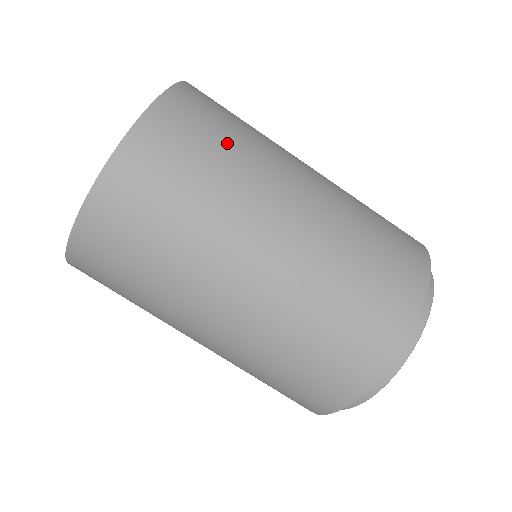
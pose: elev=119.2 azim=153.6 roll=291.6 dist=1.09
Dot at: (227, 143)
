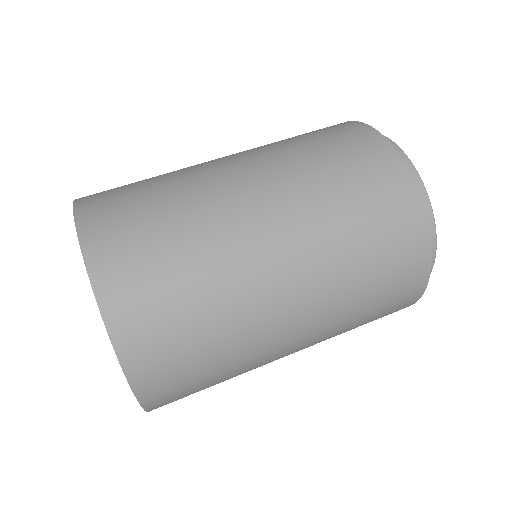
Dot at: (167, 228)
